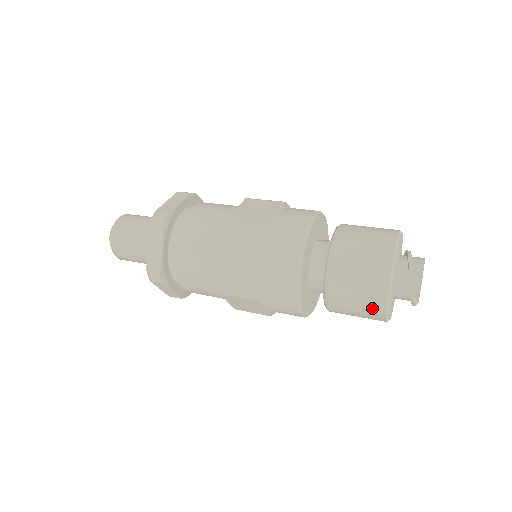
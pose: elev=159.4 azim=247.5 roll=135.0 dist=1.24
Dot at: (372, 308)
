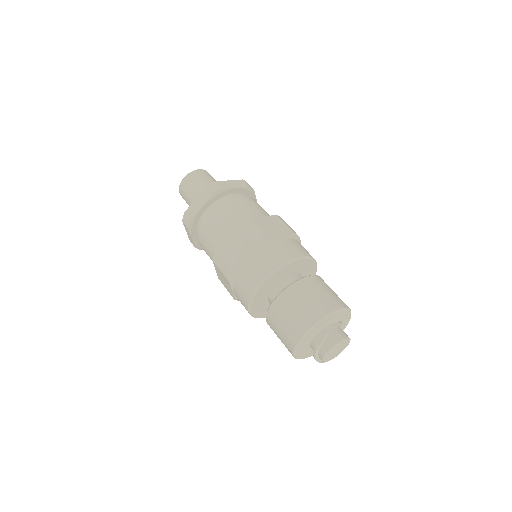
Dot at: occluded
